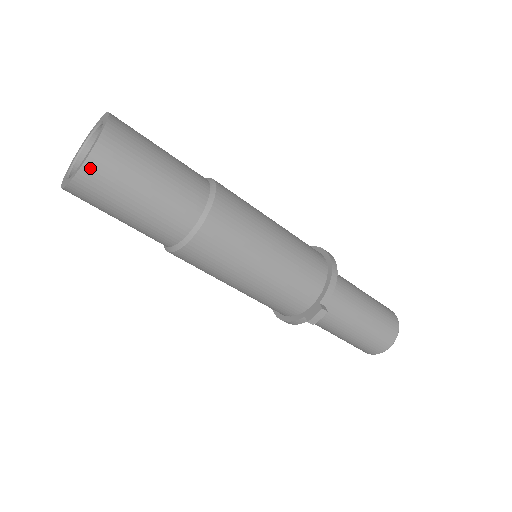
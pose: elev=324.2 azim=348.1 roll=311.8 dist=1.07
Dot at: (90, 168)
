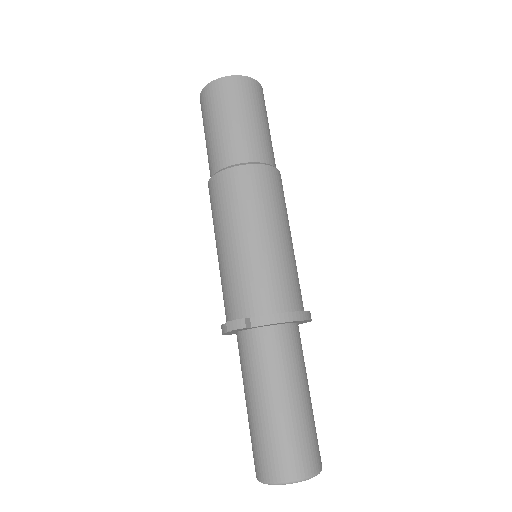
Dot at: (216, 85)
